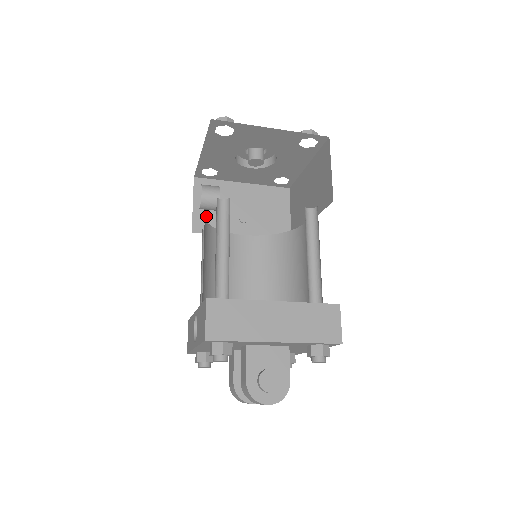
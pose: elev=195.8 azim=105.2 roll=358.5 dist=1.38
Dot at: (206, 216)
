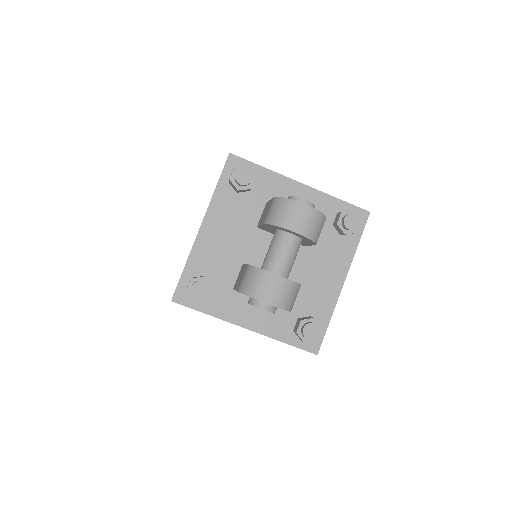
Dot at: occluded
